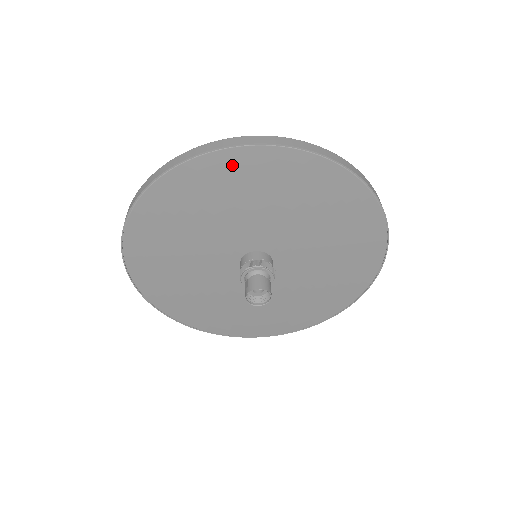
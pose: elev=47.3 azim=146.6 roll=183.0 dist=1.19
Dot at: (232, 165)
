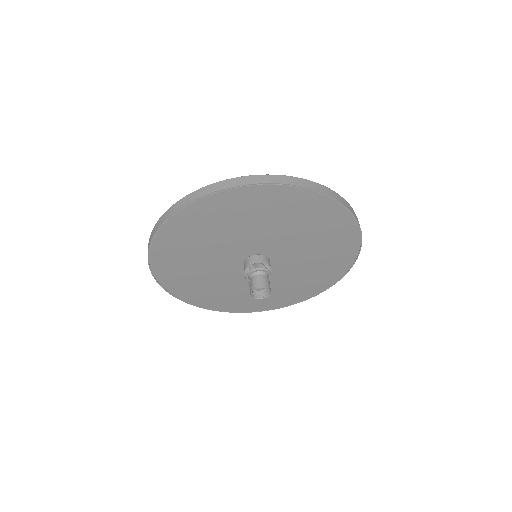
Dot at: (245, 197)
